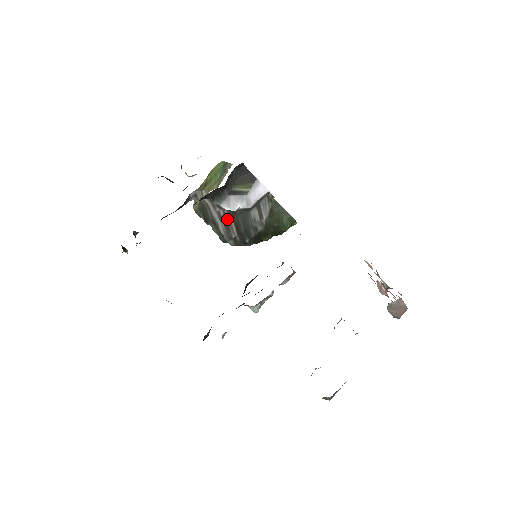
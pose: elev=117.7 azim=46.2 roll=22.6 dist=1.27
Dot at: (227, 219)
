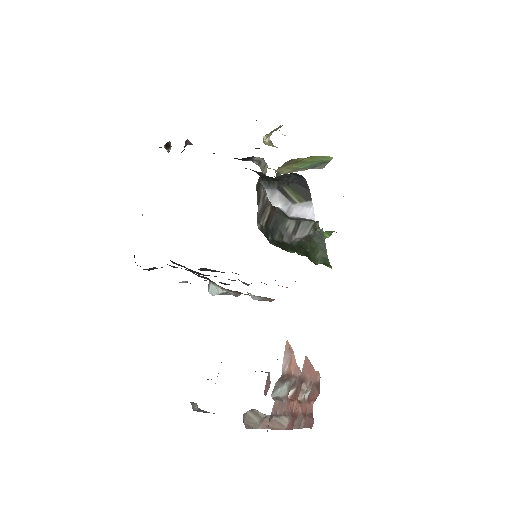
Dot at: (267, 205)
